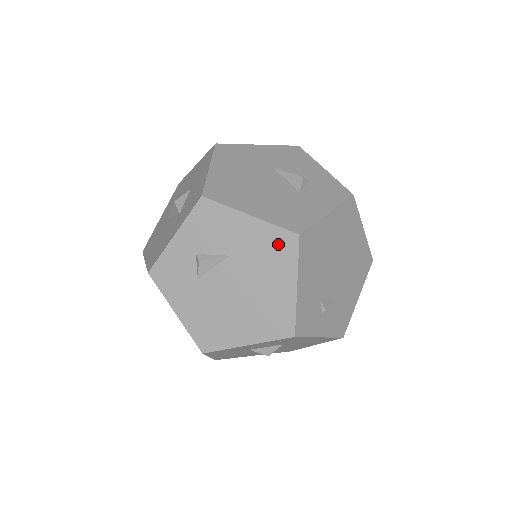
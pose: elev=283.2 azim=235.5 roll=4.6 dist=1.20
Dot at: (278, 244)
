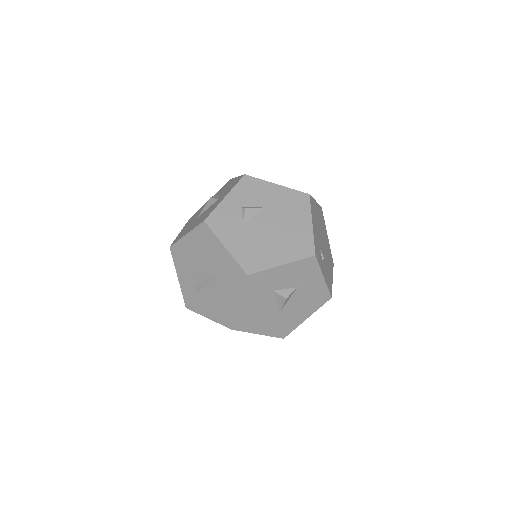
Dot at: (297, 200)
